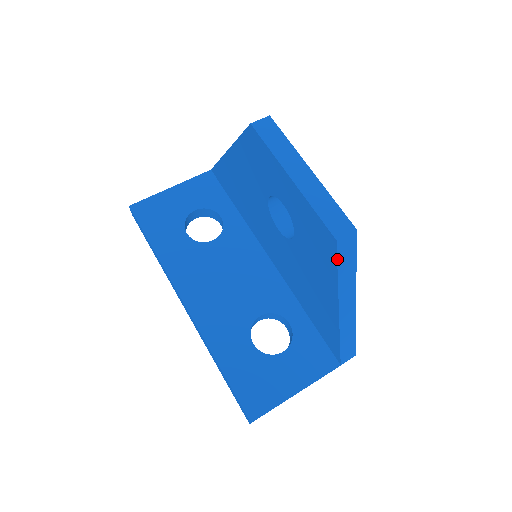
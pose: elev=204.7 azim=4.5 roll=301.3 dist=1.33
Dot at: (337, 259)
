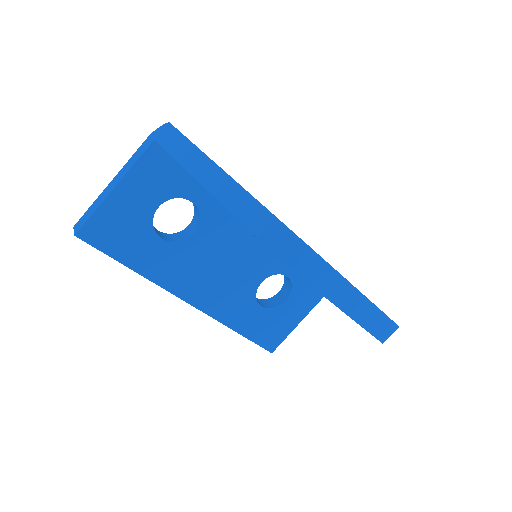
Dot at: occluded
